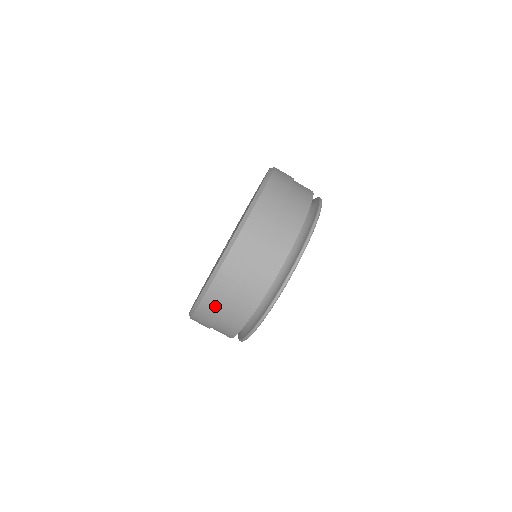
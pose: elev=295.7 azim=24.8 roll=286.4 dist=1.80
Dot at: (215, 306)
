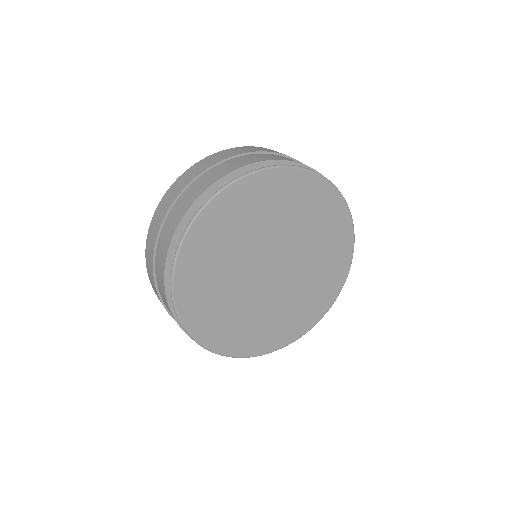
Dot at: (155, 230)
